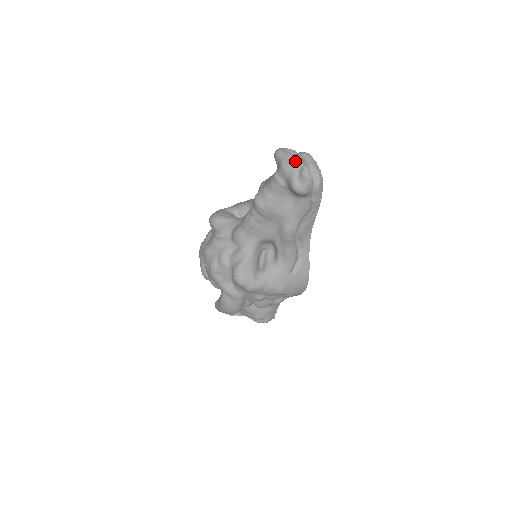
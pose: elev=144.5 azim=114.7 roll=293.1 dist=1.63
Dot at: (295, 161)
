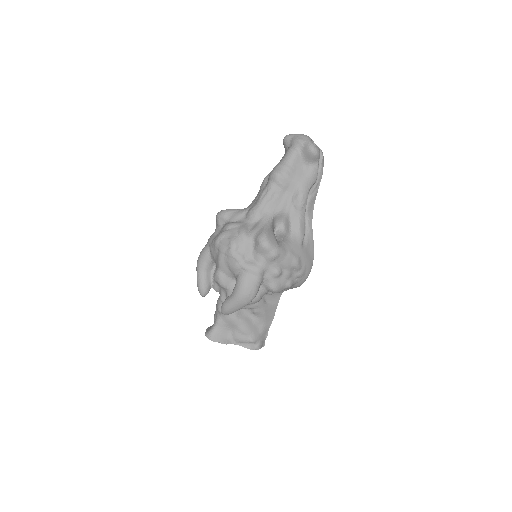
Dot at: (306, 135)
